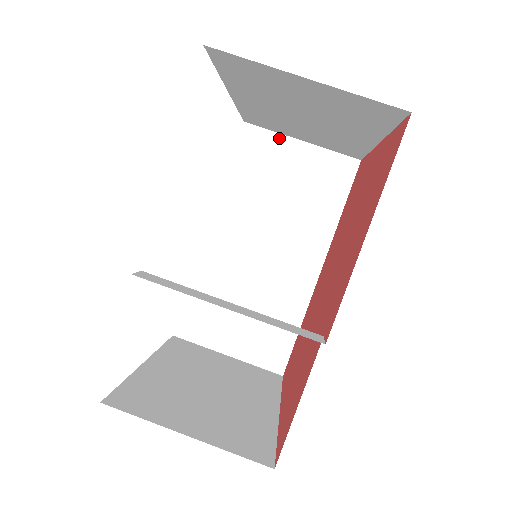
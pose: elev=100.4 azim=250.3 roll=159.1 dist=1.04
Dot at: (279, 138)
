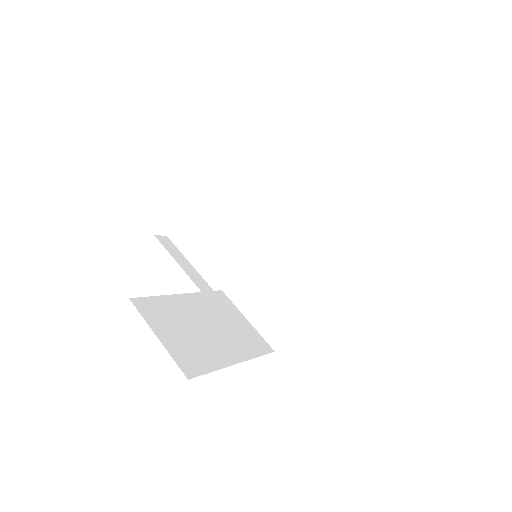
Dot at: (333, 180)
